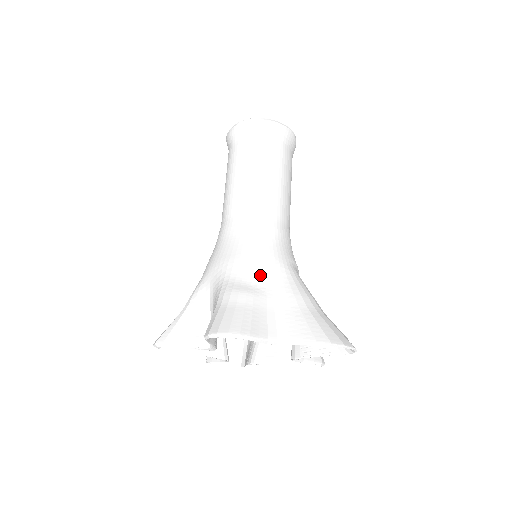
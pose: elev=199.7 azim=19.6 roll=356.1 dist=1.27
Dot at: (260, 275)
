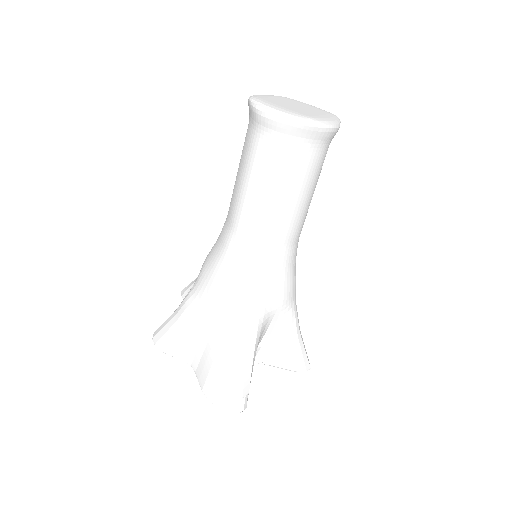
Dot at: (208, 300)
